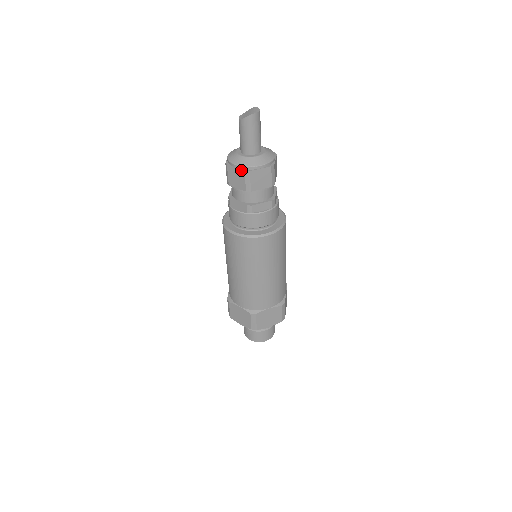
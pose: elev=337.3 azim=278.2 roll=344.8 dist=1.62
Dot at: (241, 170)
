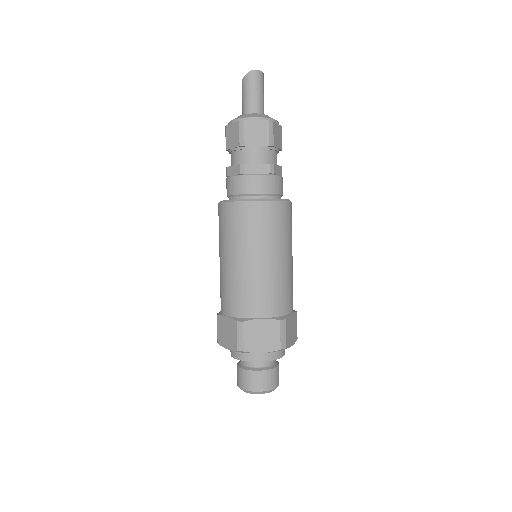
Dot at: (236, 122)
